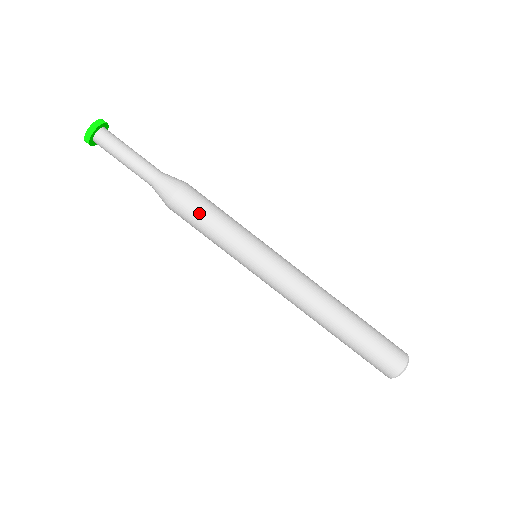
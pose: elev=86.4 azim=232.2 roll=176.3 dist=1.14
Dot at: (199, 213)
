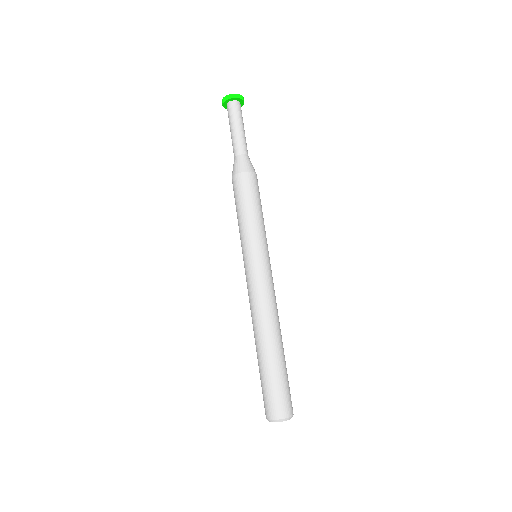
Dot at: (242, 197)
